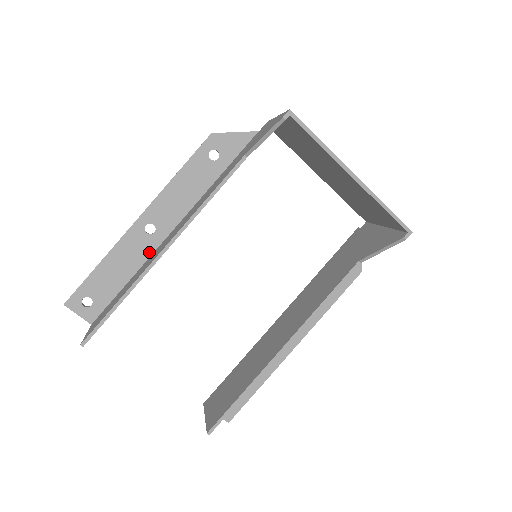
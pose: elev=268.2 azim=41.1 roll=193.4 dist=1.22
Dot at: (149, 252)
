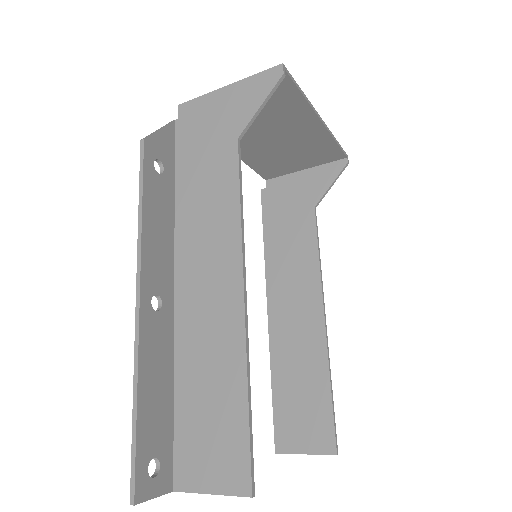
Dot at: (170, 334)
